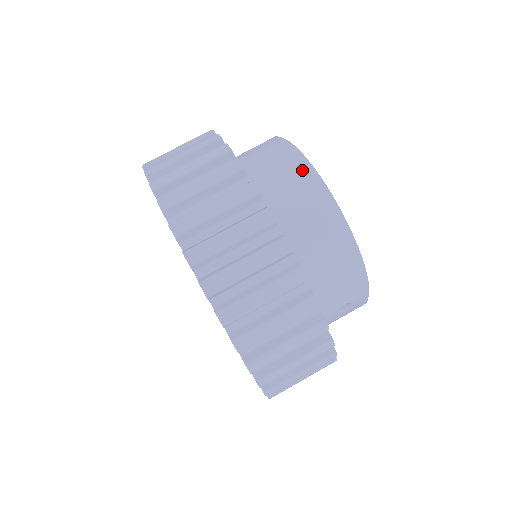
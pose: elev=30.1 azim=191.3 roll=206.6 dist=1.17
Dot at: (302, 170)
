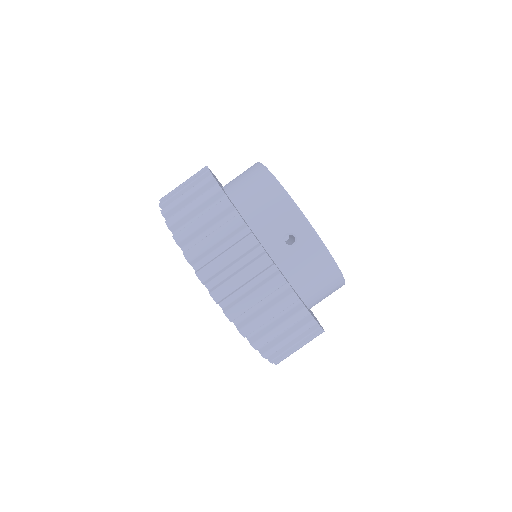
Dot at: occluded
